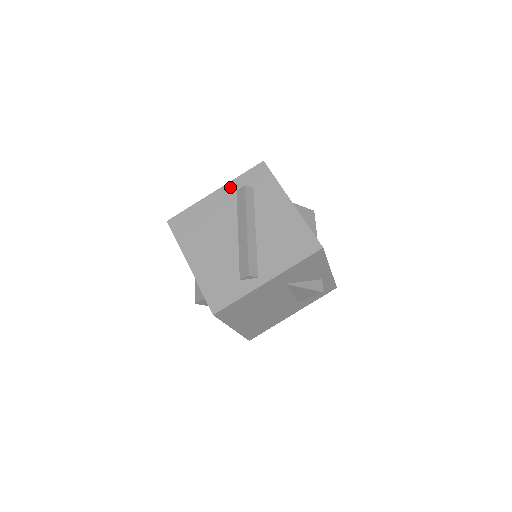
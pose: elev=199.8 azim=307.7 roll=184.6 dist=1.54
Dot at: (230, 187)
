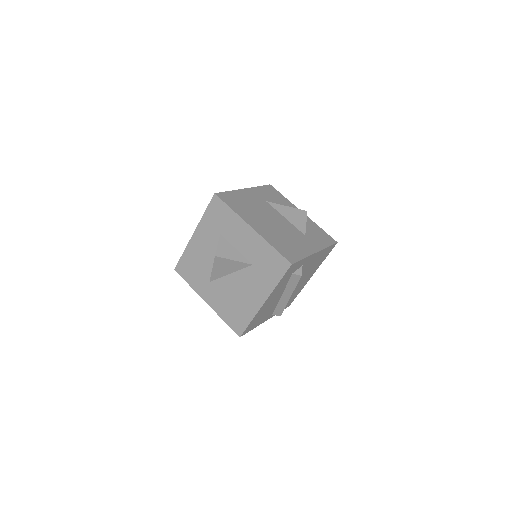
Dot at: occluded
